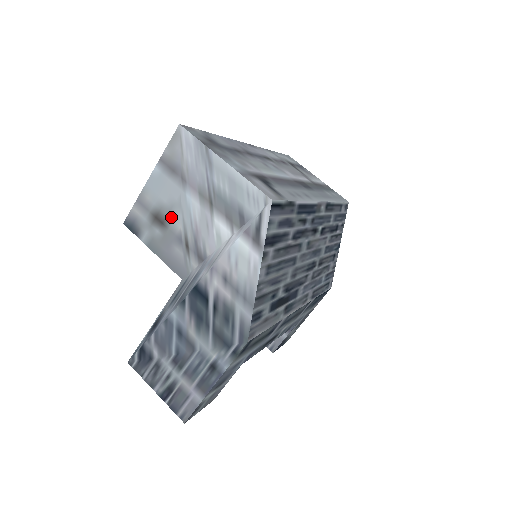
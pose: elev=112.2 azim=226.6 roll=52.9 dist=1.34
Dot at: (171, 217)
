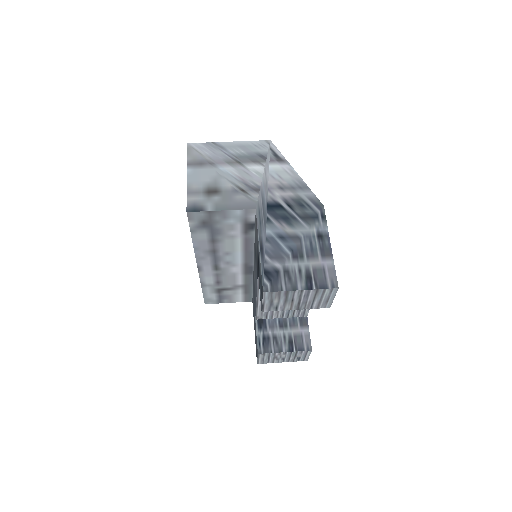
Dot at: (219, 185)
